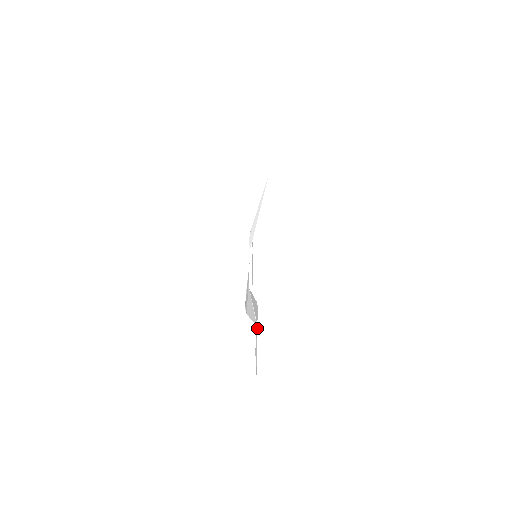
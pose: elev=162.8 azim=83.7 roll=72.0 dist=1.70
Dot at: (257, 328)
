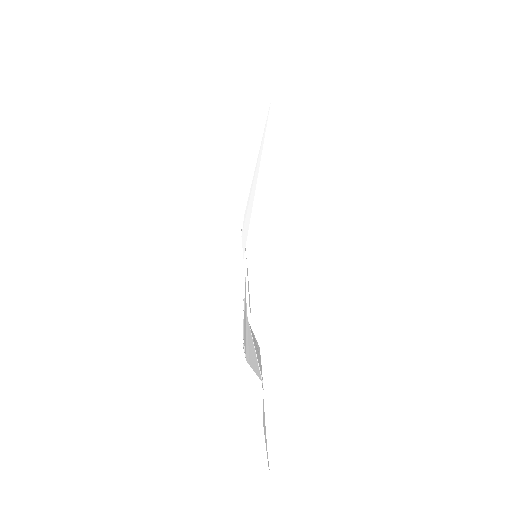
Dot at: occluded
